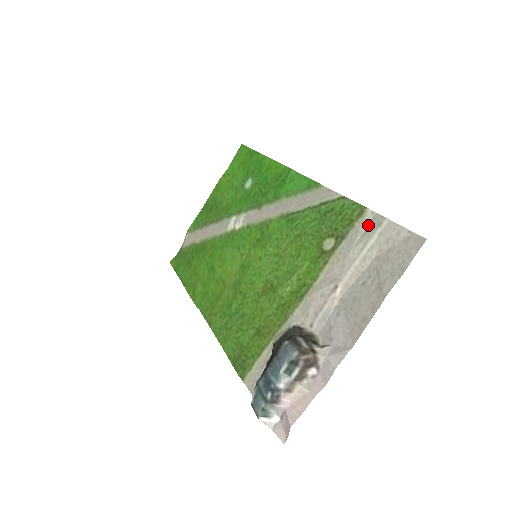
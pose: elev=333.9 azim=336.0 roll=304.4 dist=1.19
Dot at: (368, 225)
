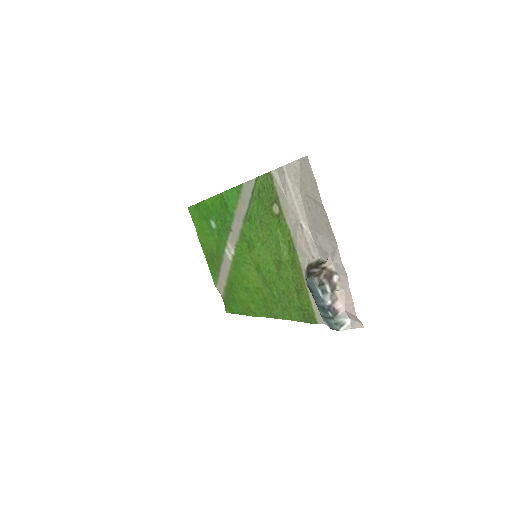
Dot at: (280, 179)
